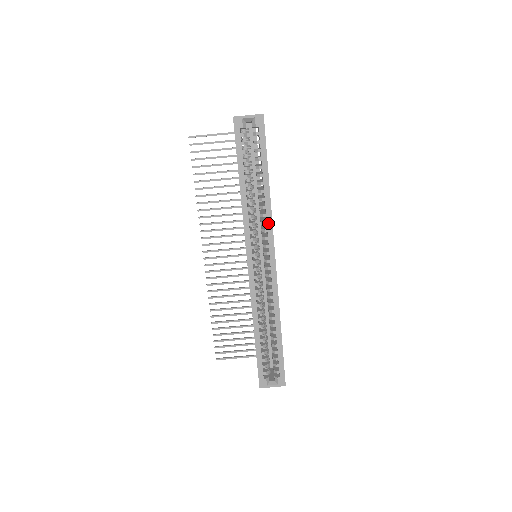
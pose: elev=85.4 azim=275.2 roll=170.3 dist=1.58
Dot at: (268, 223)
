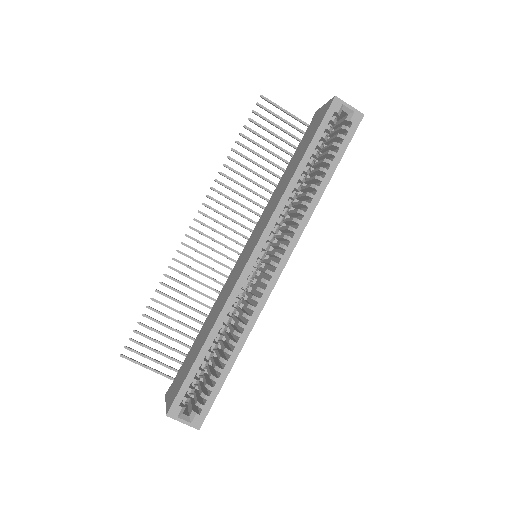
Dot at: (302, 223)
